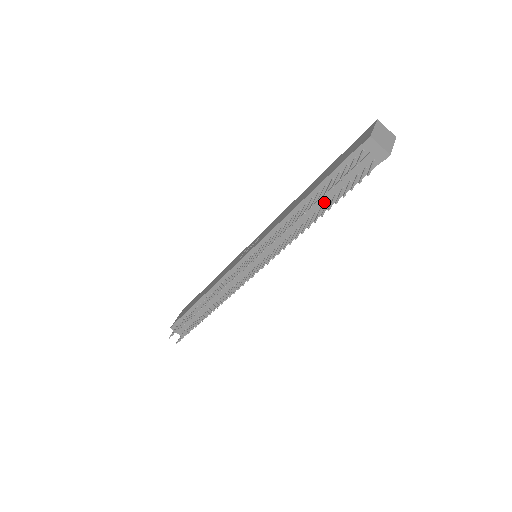
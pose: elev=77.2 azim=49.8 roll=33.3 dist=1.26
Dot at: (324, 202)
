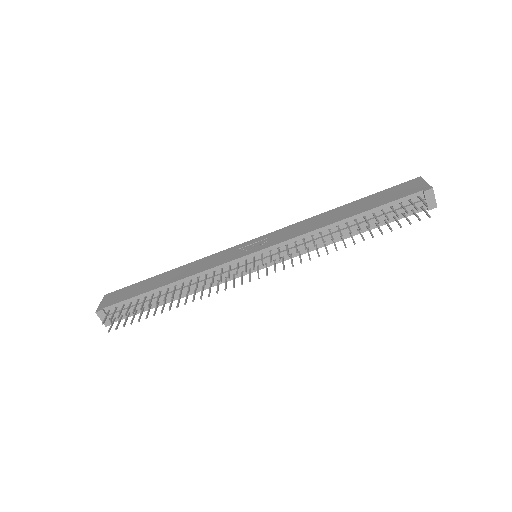
Dot at: (363, 226)
